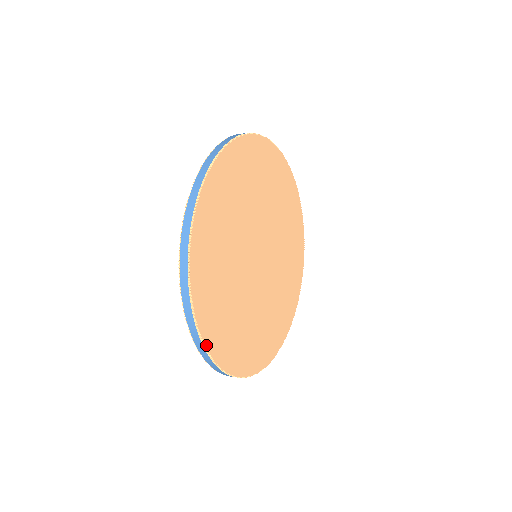
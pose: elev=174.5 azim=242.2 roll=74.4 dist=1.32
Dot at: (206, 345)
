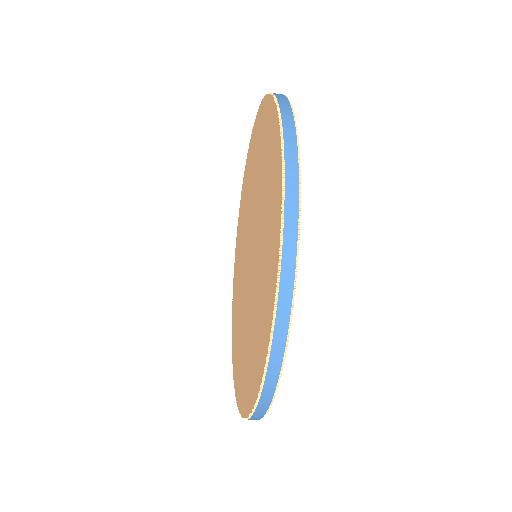
Dot at: (299, 210)
